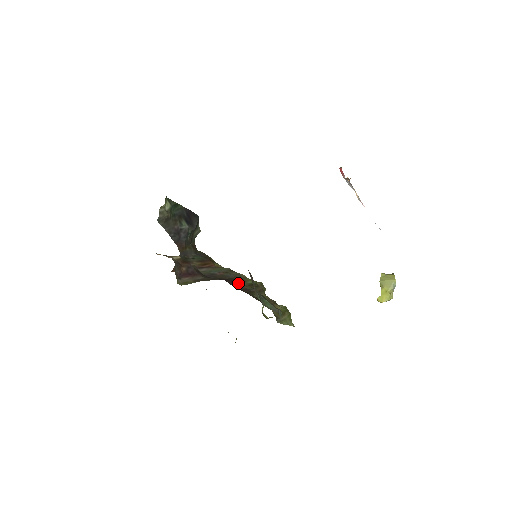
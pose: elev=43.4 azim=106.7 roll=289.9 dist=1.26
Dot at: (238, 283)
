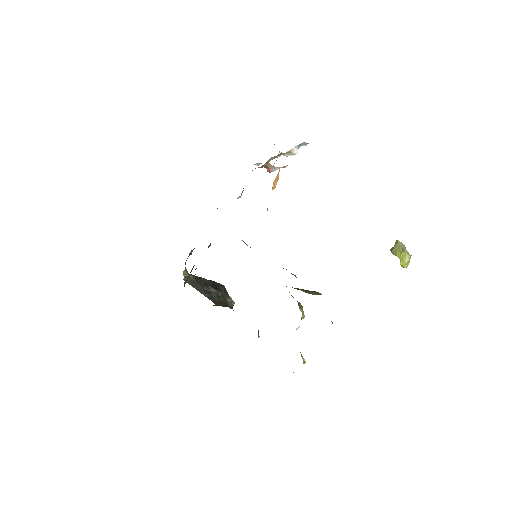
Dot at: occluded
